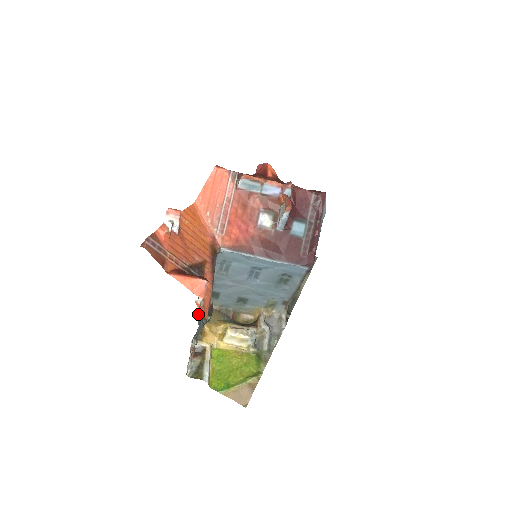
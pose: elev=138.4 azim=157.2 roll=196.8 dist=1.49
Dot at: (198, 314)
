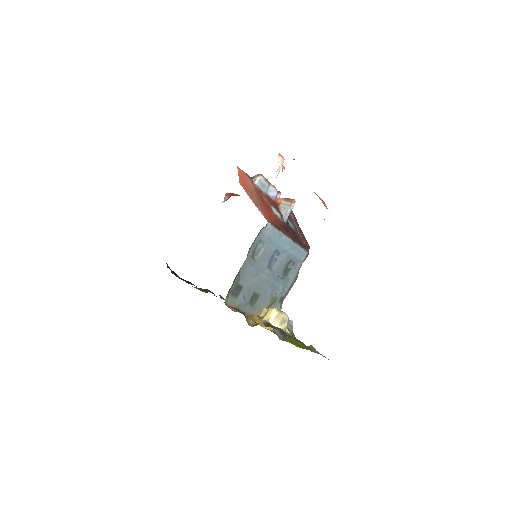
Dot at: occluded
